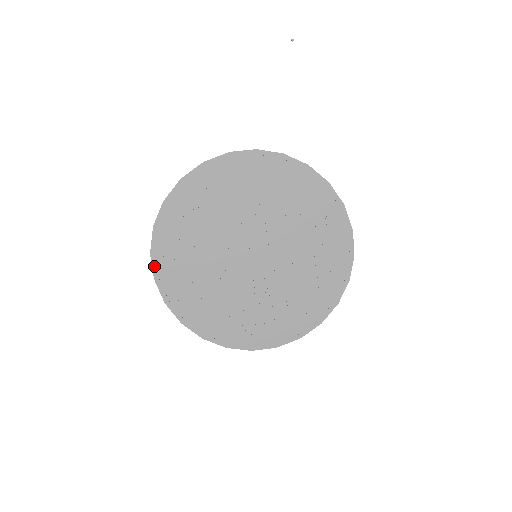
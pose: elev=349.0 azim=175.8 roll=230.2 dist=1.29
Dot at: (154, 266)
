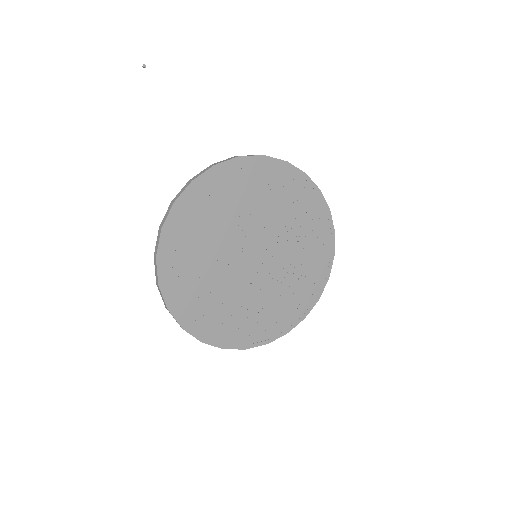
Dot at: (193, 334)
